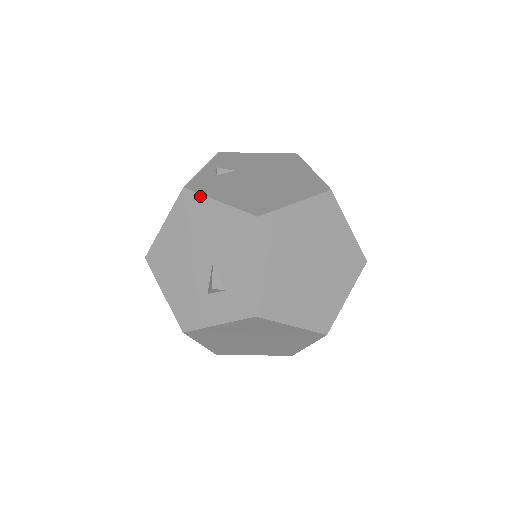
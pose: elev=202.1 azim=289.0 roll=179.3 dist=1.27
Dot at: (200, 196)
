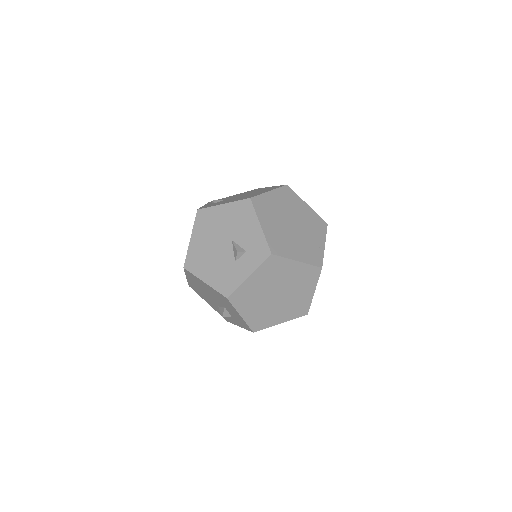
Dot at: (210, 208)
